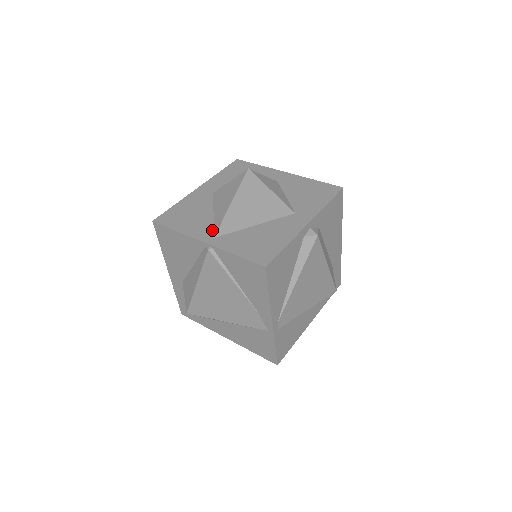
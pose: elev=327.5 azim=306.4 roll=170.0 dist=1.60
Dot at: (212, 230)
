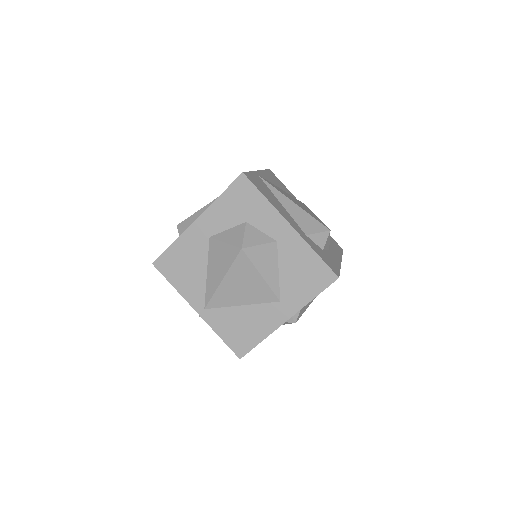
Dot at: (204, 298)
